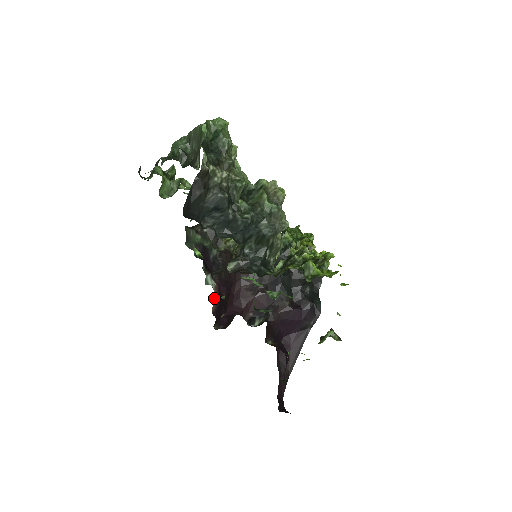
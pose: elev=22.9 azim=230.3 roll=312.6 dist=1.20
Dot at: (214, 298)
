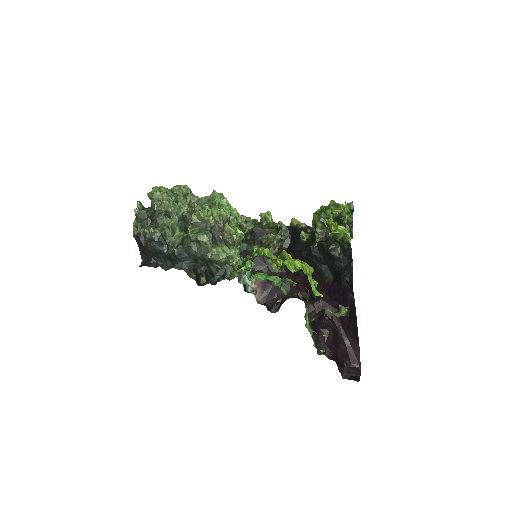
Dot at: (254, 292)
